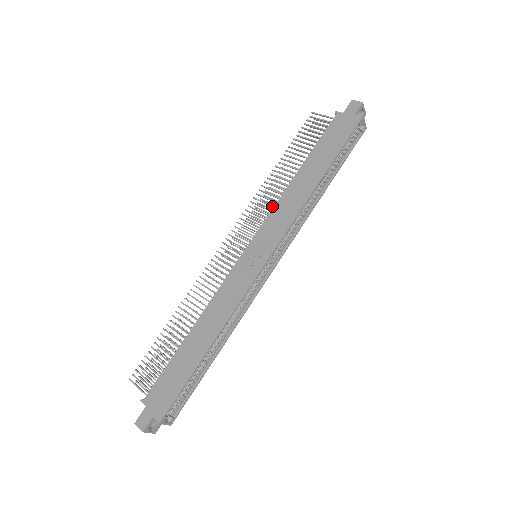
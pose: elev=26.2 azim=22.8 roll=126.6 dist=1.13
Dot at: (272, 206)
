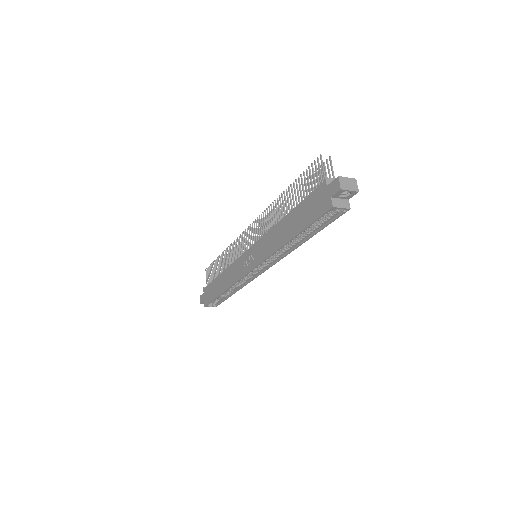
Dot at: (269, 229)
